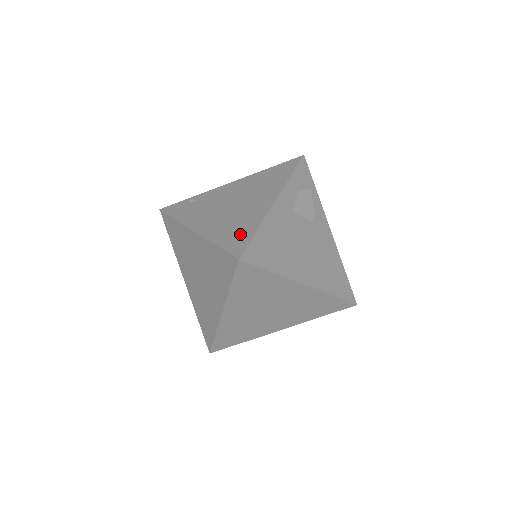
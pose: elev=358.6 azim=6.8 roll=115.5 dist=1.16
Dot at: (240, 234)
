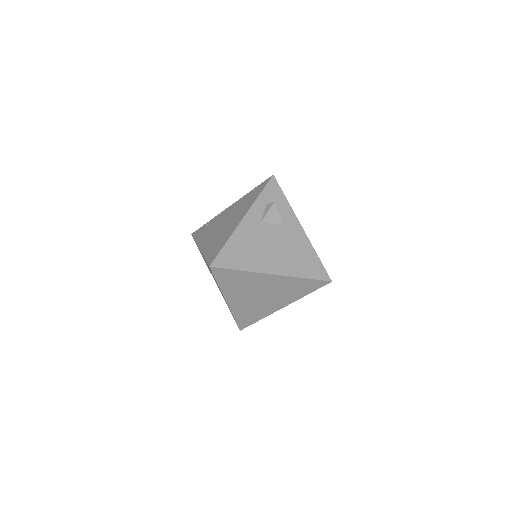
Dot at: (217, 247)
